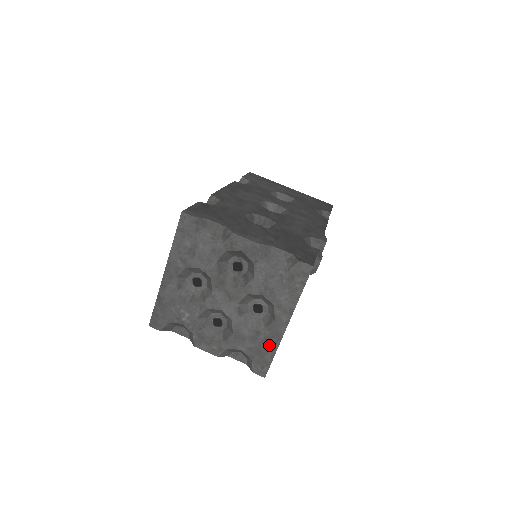
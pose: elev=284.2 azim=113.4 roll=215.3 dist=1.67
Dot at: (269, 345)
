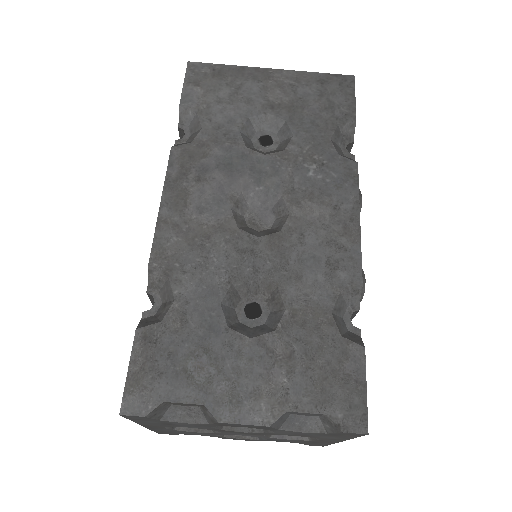
Dot at: (320, 443)
